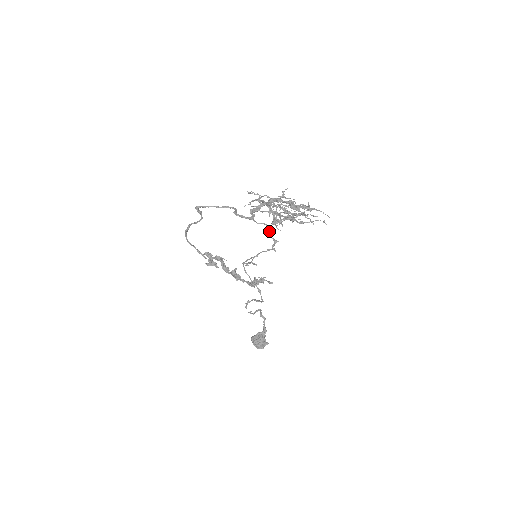
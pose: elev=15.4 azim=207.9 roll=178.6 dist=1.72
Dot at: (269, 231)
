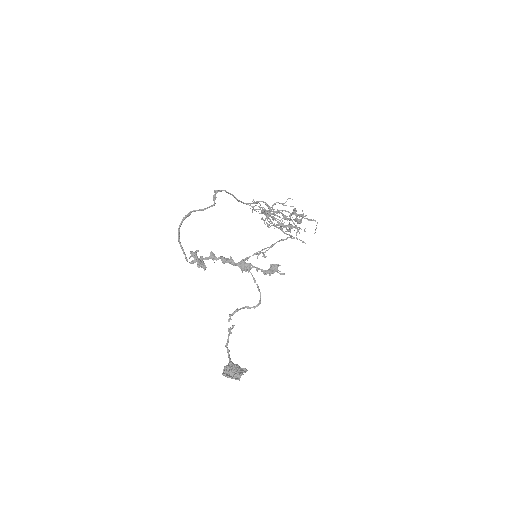
Dot at: (292, 220)
